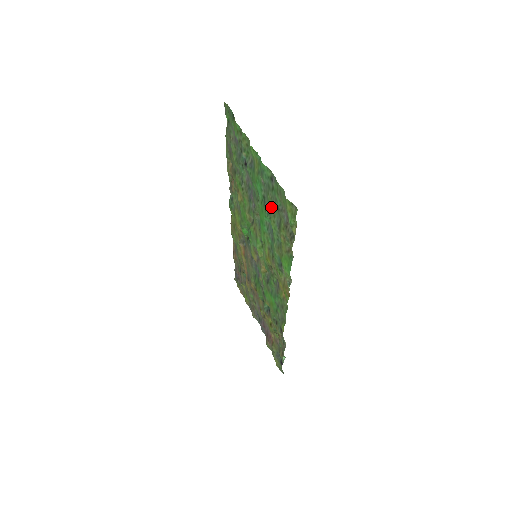
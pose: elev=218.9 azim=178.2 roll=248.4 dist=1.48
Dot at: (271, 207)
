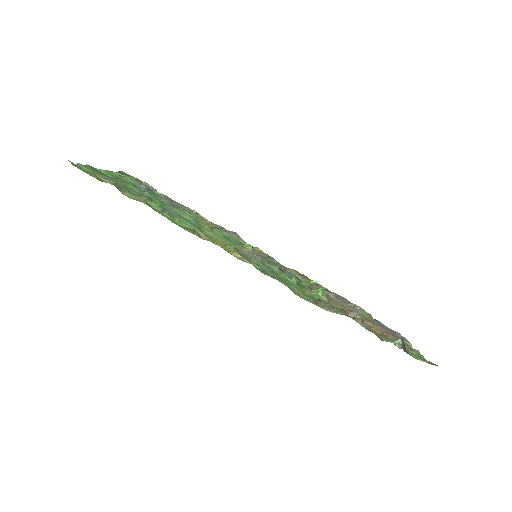
Dot at: (137, 192)
